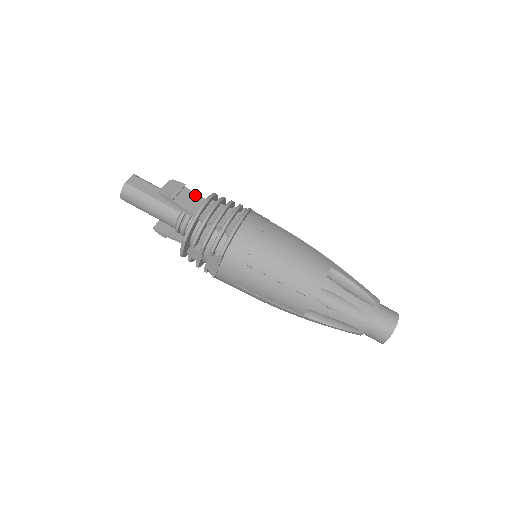
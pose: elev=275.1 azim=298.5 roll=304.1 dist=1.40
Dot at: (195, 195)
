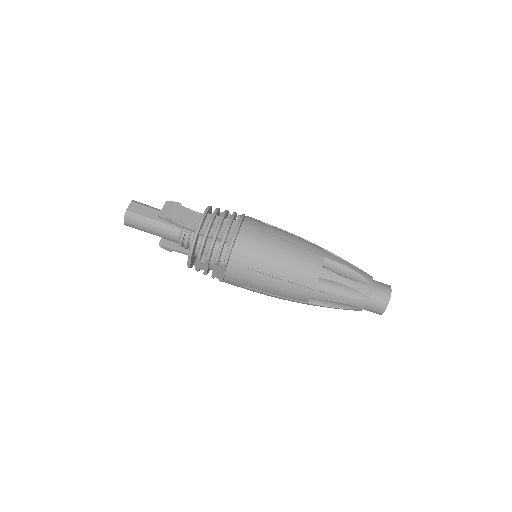
Dot at: (192, 211)
